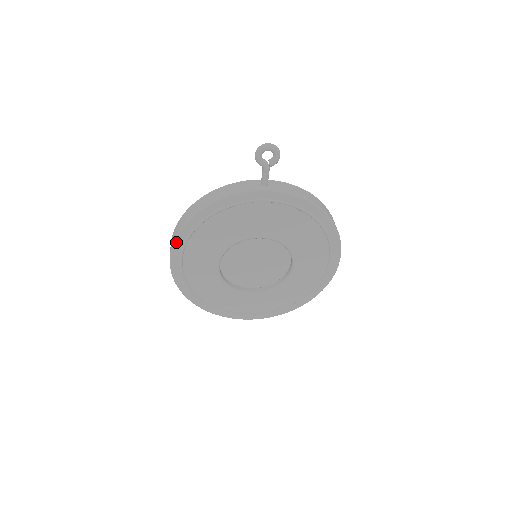
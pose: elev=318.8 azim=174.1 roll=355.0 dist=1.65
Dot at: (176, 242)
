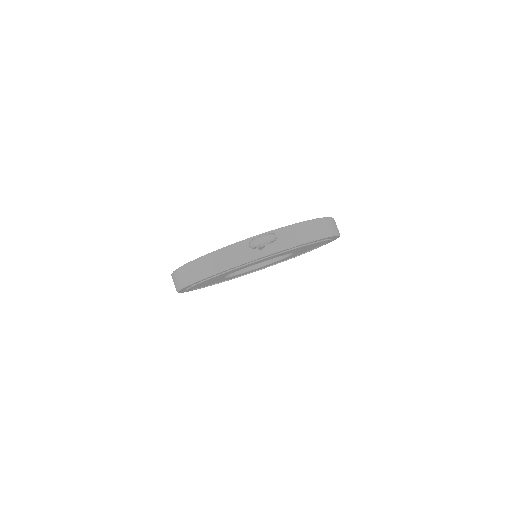
Dot at: occluded
